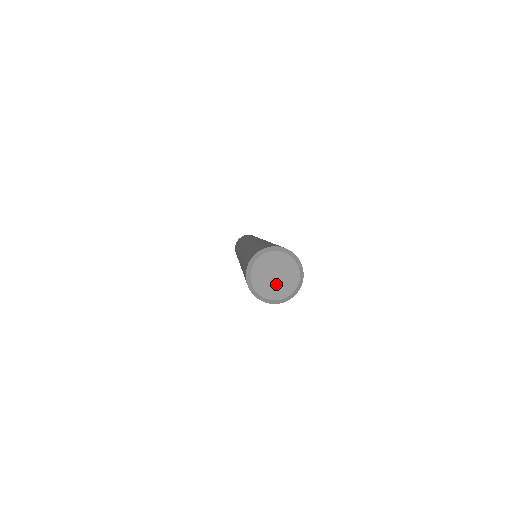
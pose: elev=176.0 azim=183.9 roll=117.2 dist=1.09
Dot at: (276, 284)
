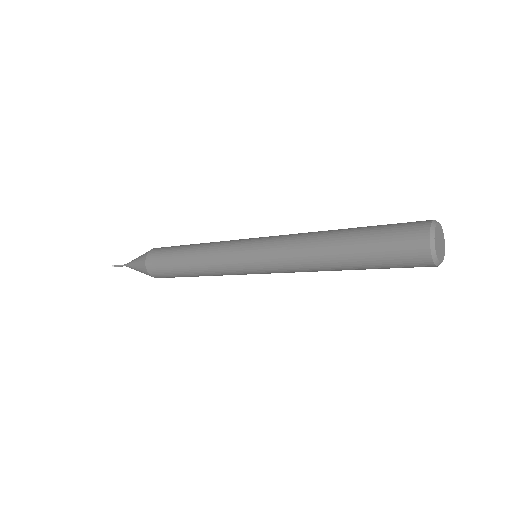
Dot at: (441, 249)
